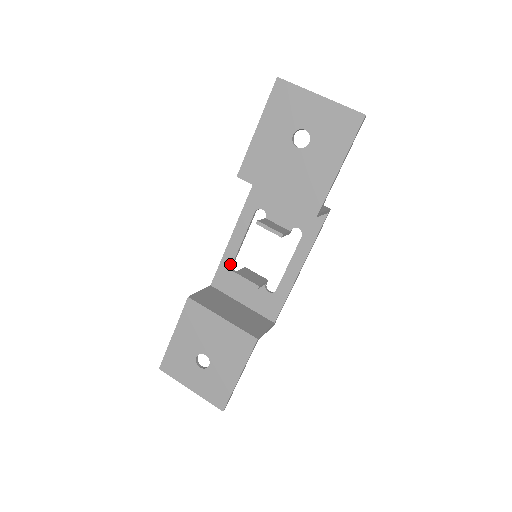
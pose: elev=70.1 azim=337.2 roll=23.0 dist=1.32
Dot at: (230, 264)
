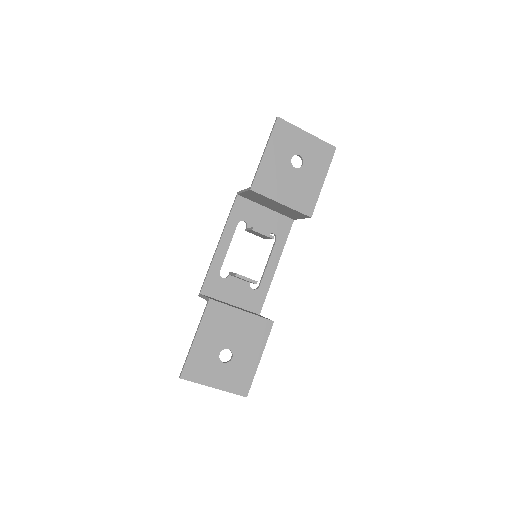
Dot at: (218, 271)
